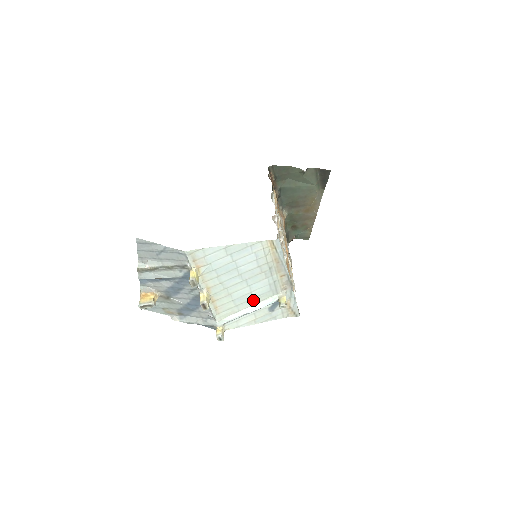
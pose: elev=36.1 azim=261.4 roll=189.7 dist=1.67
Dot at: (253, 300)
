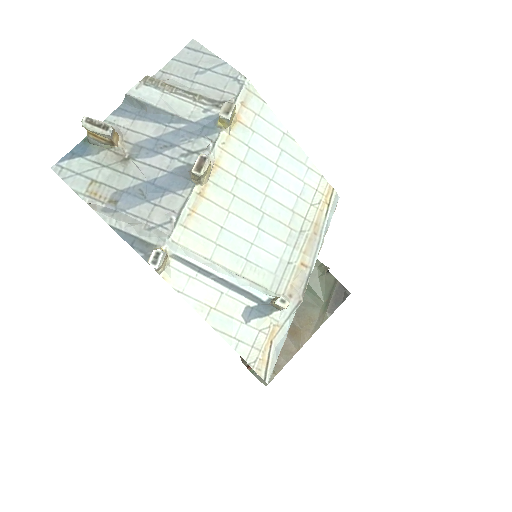
Dot at: (242, 263)
